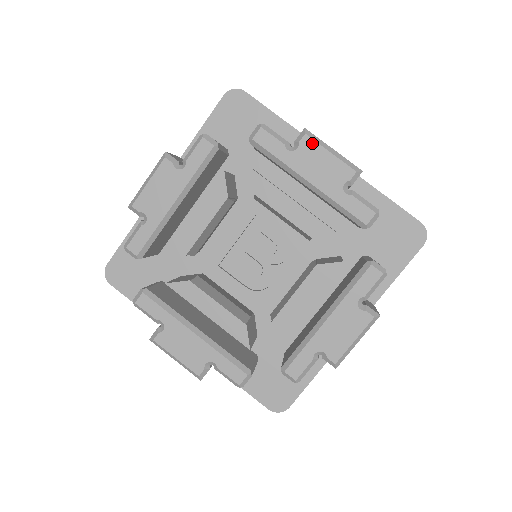
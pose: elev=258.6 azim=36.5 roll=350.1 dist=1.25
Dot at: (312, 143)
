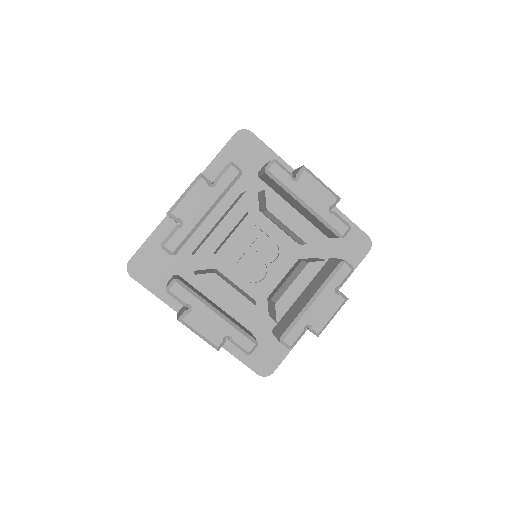
Dot at: (309, 176)
